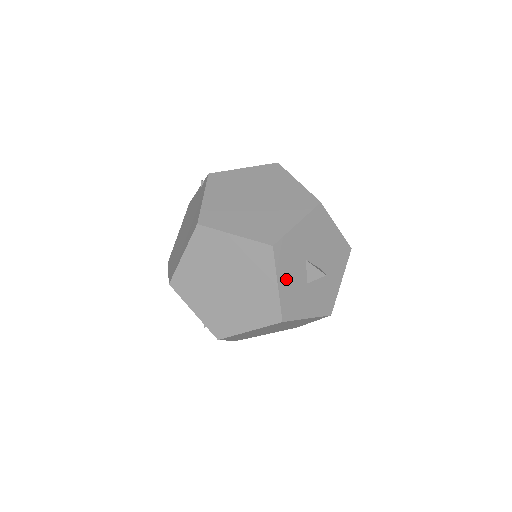
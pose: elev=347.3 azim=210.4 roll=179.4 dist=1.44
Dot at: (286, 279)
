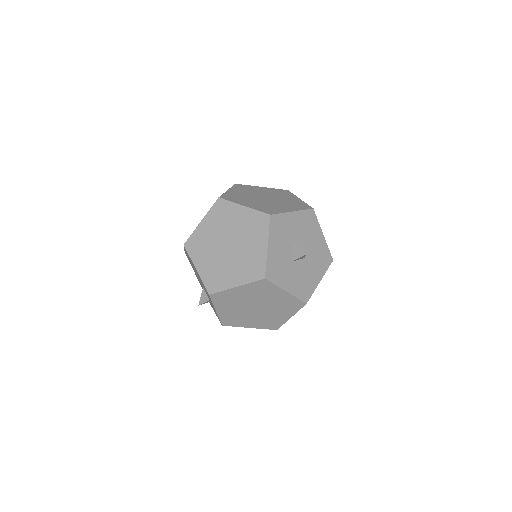
Dot at: (275, 247)
